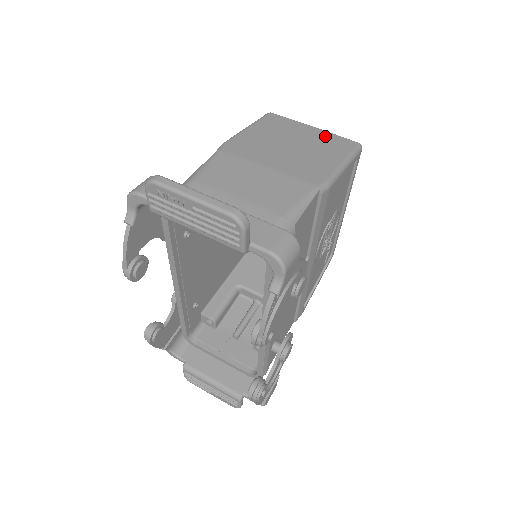
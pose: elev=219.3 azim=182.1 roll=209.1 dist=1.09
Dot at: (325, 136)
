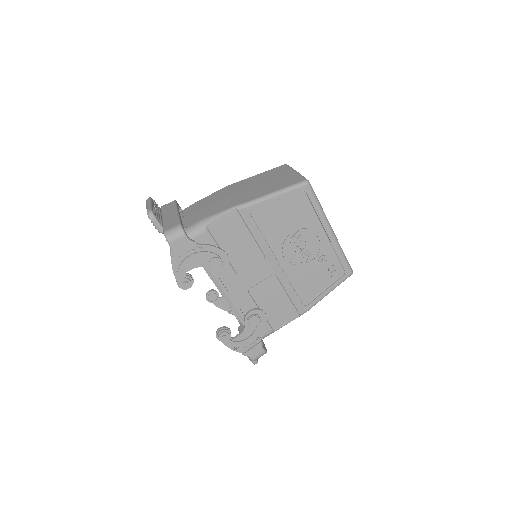
Dot at: (291, 177)
